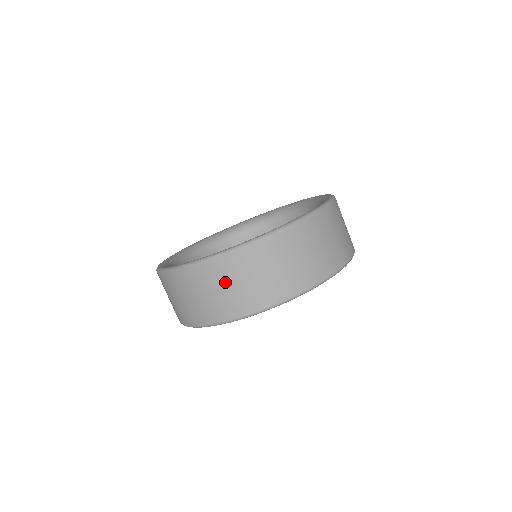
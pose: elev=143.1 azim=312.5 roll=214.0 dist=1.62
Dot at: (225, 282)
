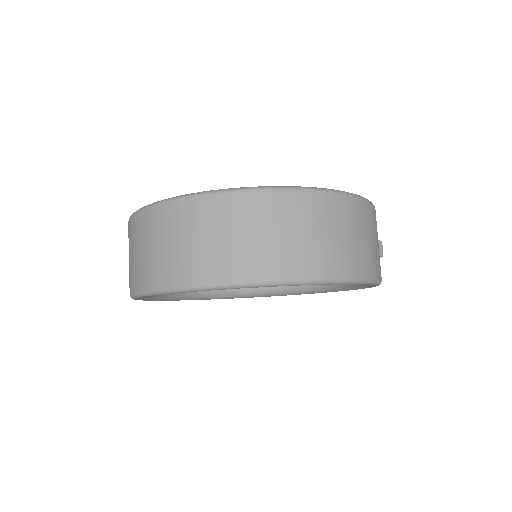
Dot at: (154, 238)
